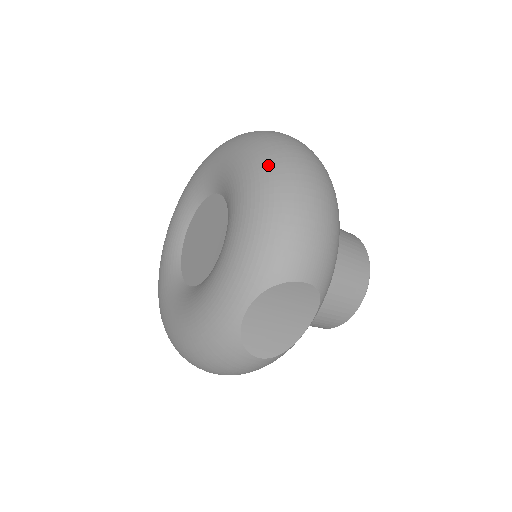
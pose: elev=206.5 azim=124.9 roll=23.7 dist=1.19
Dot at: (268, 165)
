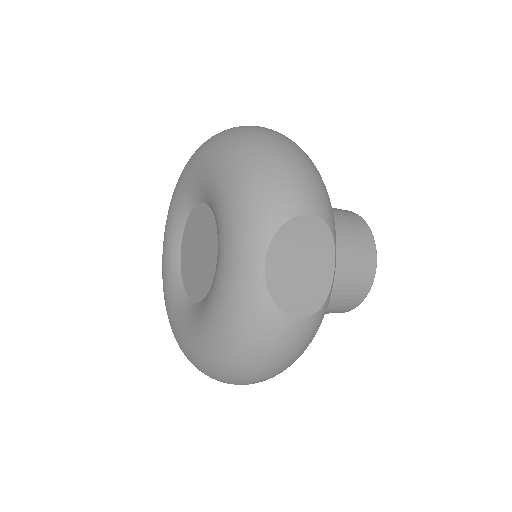
Dot at: (228, 142)
